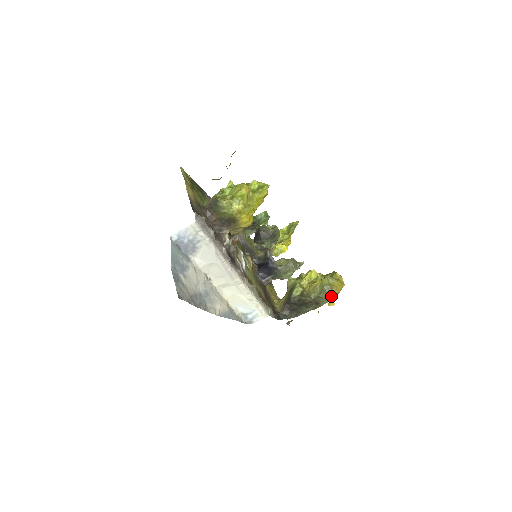
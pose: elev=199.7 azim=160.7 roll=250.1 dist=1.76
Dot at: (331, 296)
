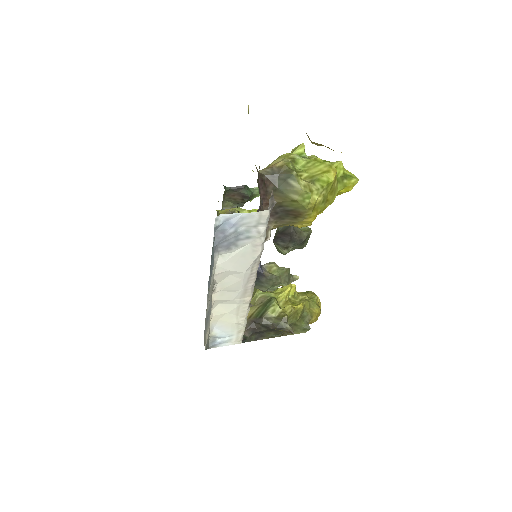
Dot at: occluded
